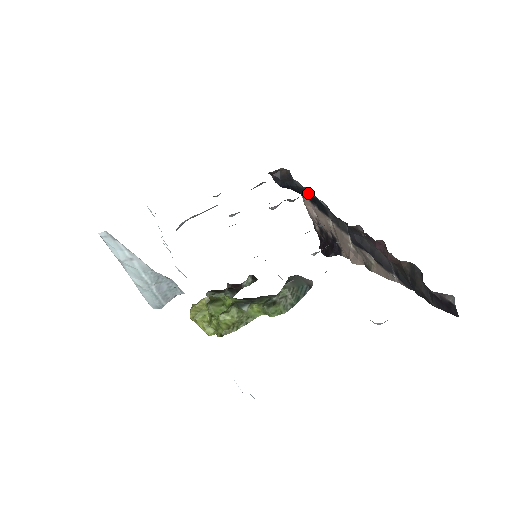
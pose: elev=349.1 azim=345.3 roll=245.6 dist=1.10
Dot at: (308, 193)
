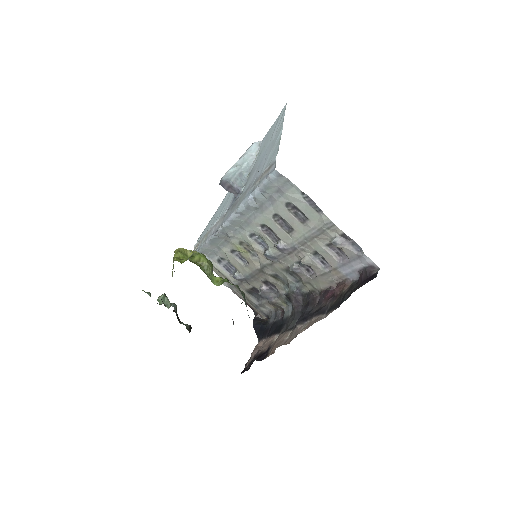
Dot at: (275, 323)
